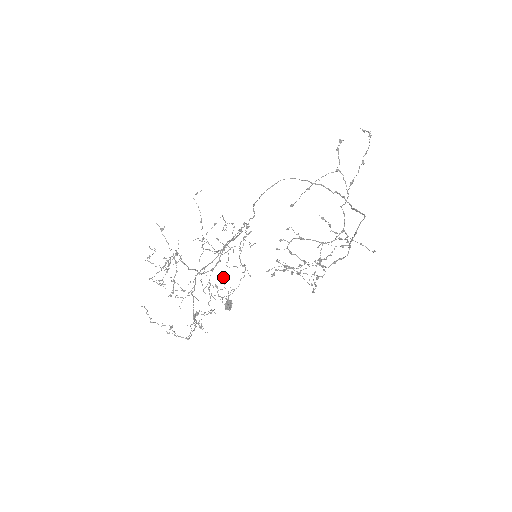
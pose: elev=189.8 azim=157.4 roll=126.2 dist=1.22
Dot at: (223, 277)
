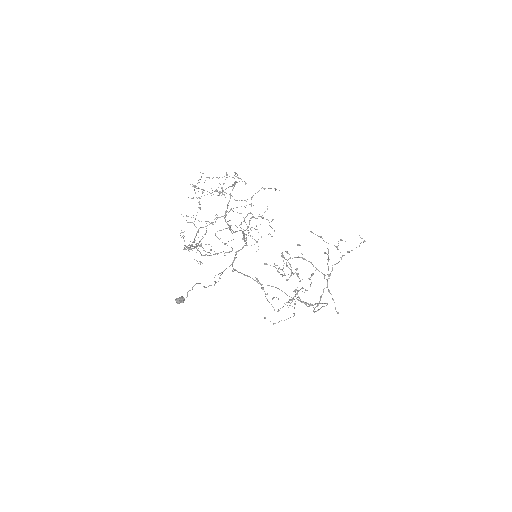
Dot at: (267, 208)
